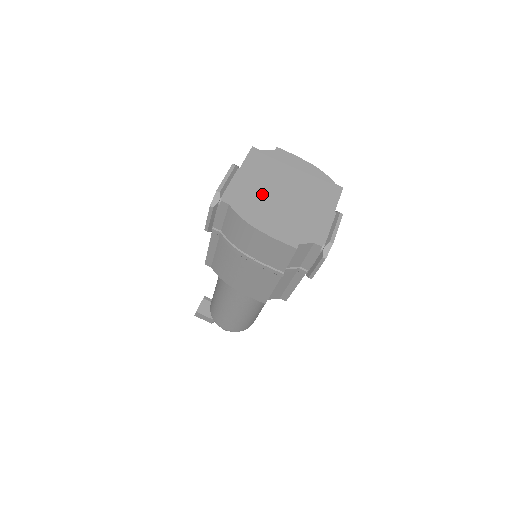
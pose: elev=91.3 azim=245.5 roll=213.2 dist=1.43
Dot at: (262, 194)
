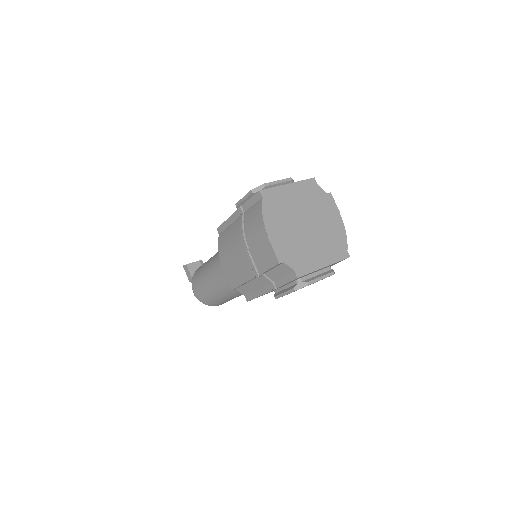
Dot at: (291, 211)
